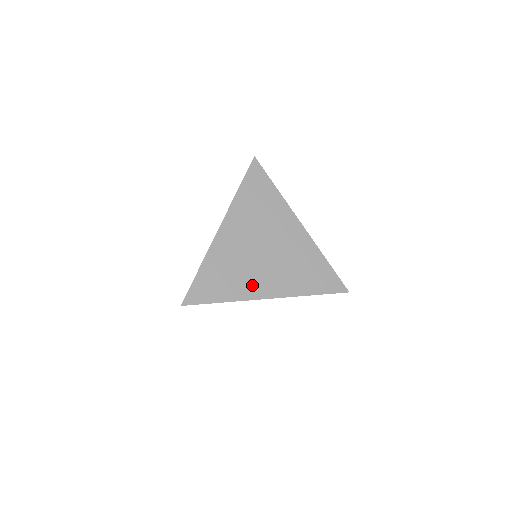
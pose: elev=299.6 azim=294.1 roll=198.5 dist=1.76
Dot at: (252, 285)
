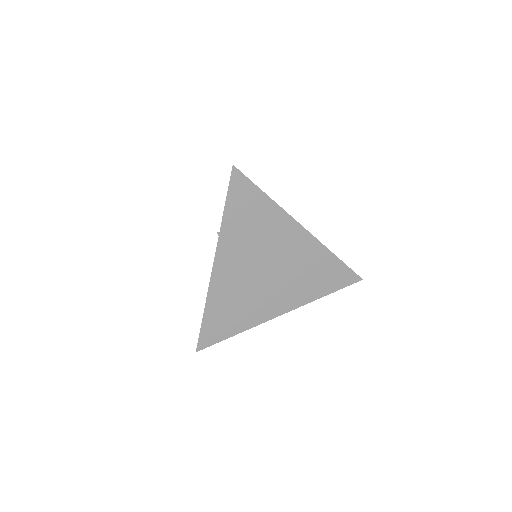
Dot at: (262, 309)
